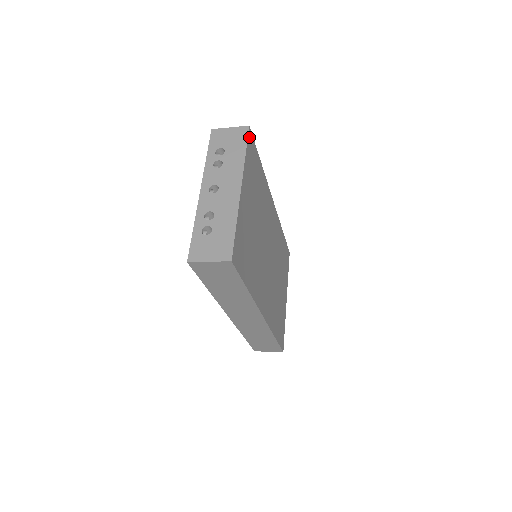
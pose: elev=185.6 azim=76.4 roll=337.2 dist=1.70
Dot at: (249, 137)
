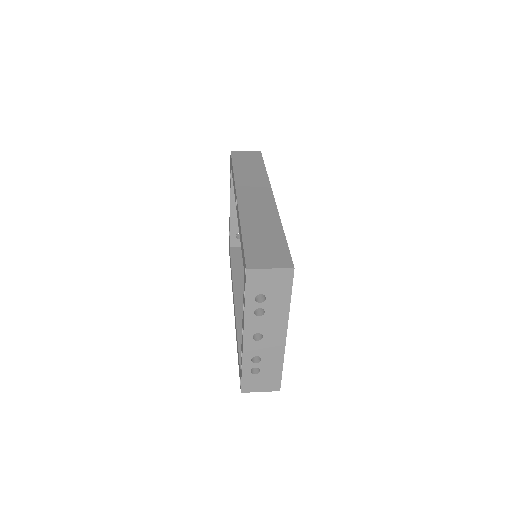
Dot at: (292, 276)
